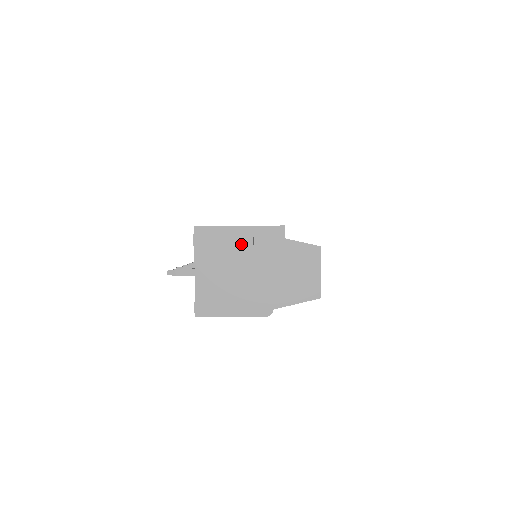
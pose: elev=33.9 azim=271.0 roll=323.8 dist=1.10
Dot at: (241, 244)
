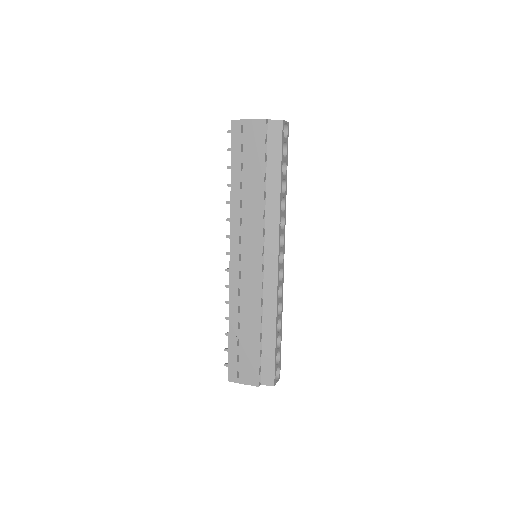
Dot at: occluded
